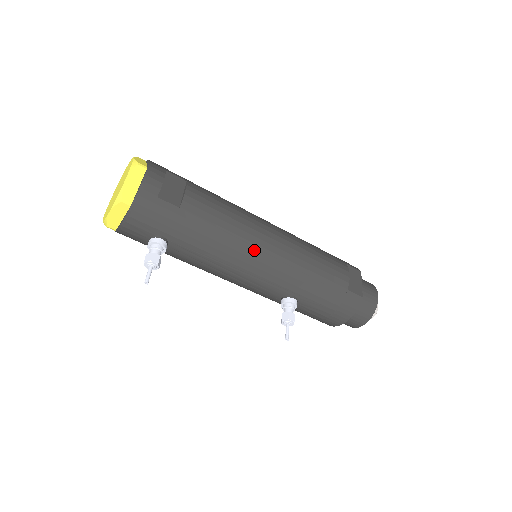
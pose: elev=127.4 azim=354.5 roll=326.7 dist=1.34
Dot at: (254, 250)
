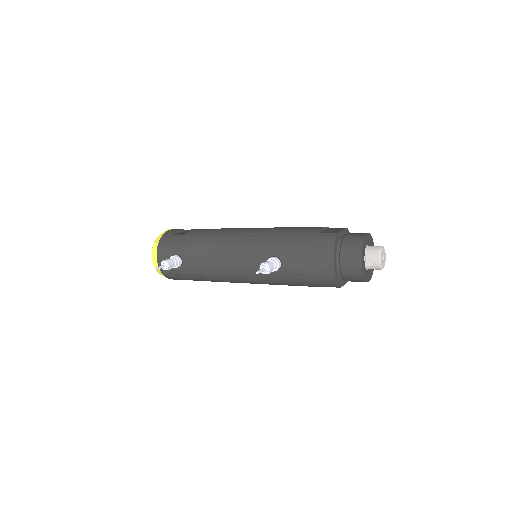
Dot at: (233, 237)
